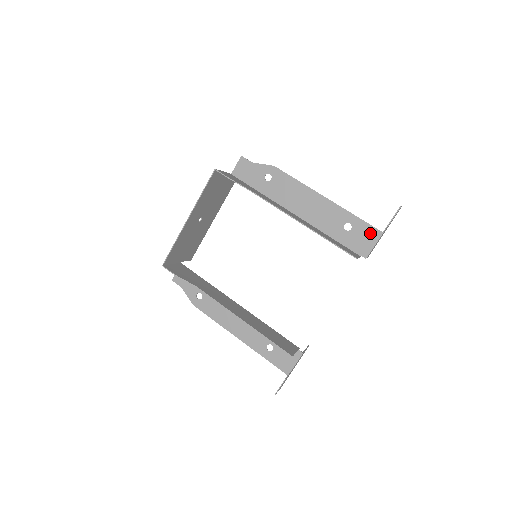
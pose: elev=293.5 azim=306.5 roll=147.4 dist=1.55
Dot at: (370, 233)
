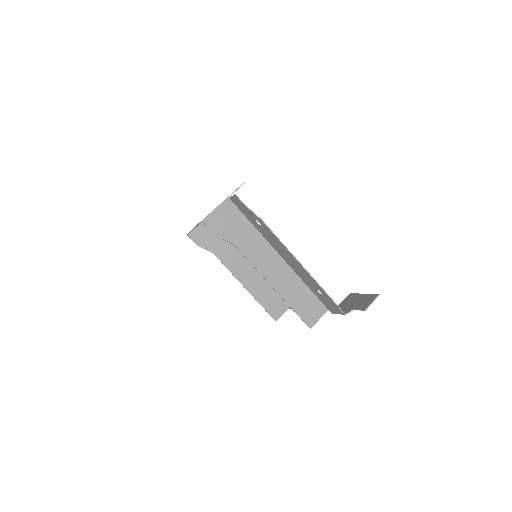
Dot at: (336, 307)
